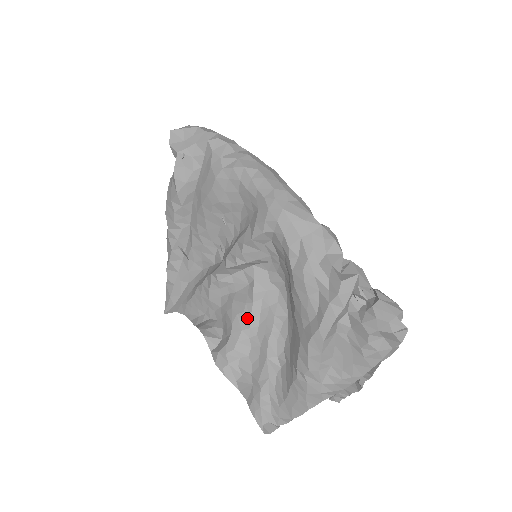
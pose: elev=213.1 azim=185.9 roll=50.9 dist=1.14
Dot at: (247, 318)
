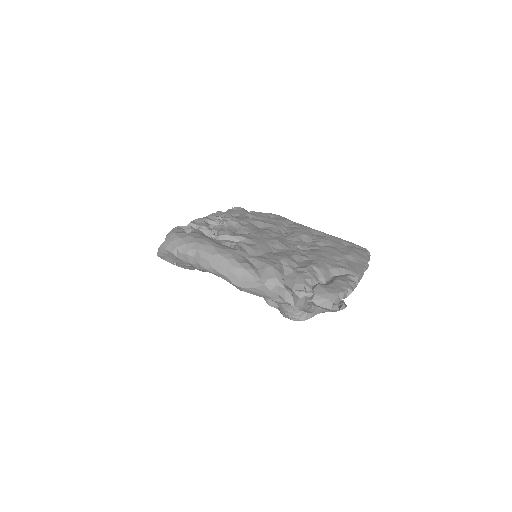
Dot at: occluded
